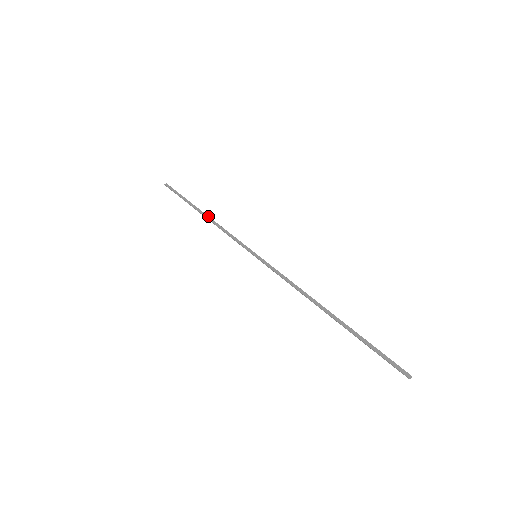
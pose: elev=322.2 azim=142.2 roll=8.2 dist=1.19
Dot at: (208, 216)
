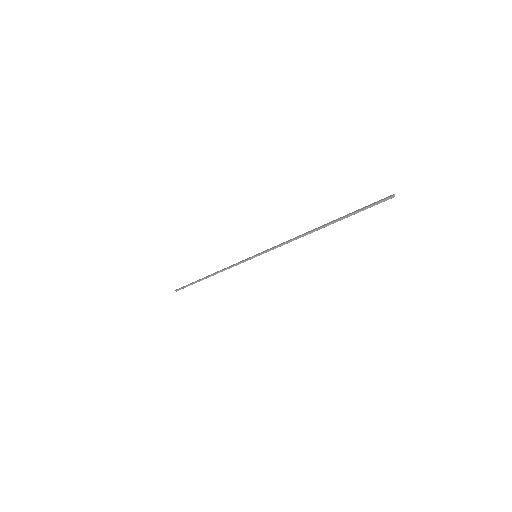
Dot at: (213, 273)
